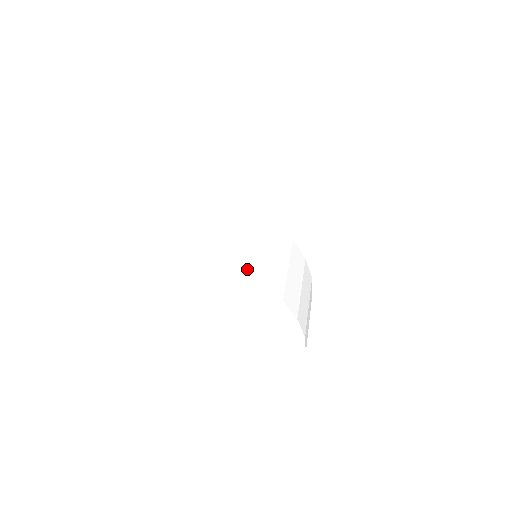
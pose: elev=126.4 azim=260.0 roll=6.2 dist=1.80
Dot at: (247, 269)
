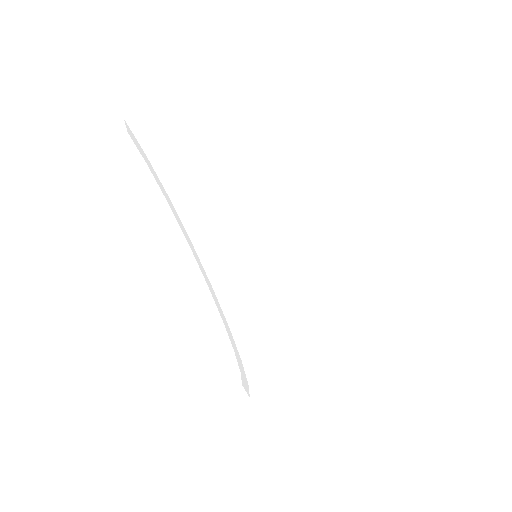
Dot at: (203, 262)
